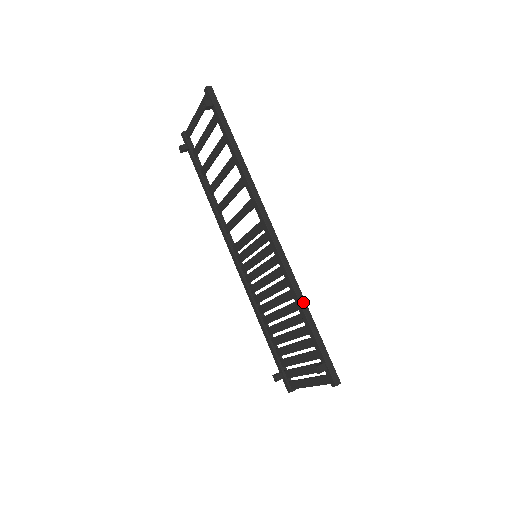
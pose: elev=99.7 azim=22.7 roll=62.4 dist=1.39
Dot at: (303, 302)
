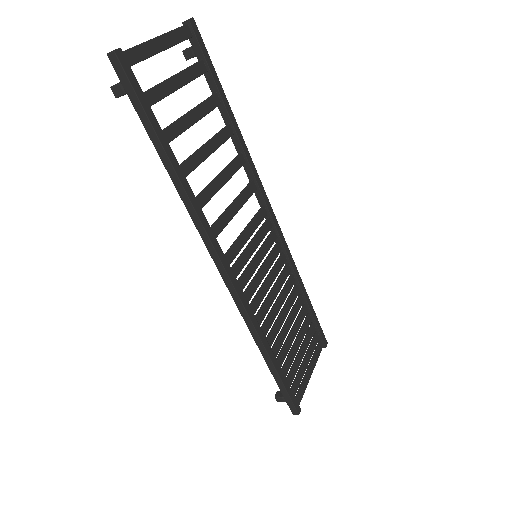
Dot at: (263, 351)
